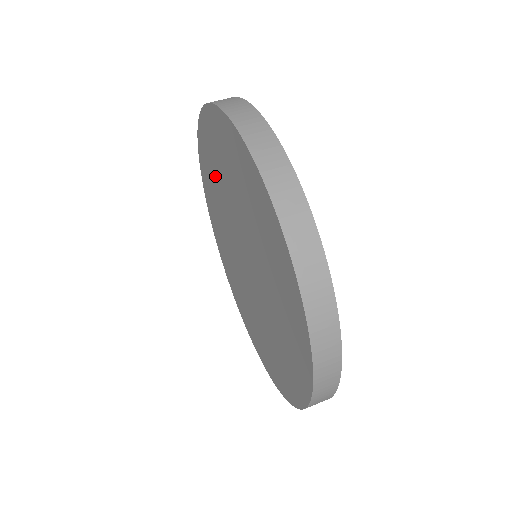
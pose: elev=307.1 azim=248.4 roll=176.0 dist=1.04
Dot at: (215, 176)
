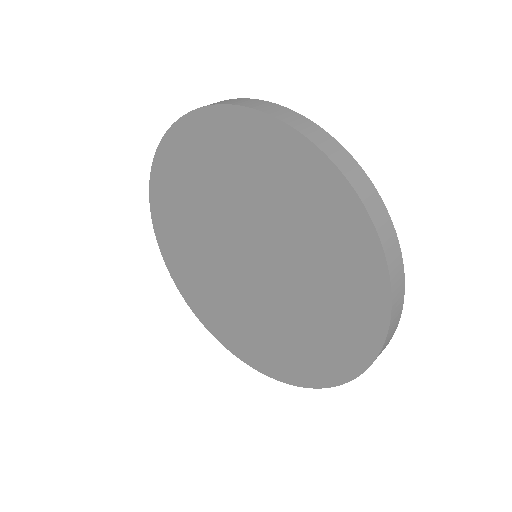
Dot at: (201, 180)
